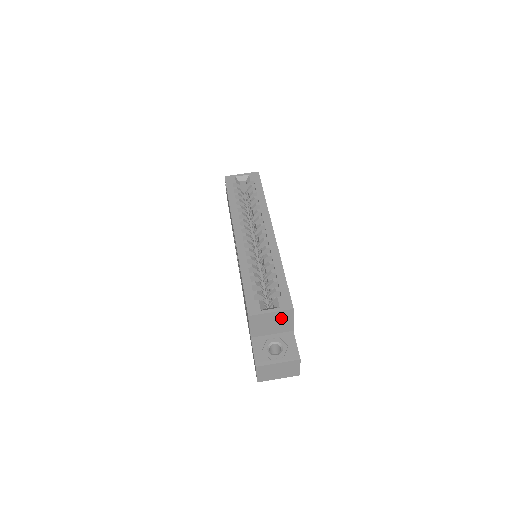
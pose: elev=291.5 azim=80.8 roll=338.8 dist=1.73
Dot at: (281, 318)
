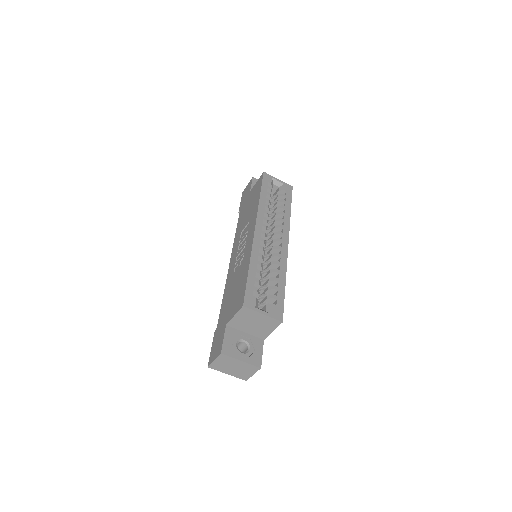
Dot at: (266, 324)
